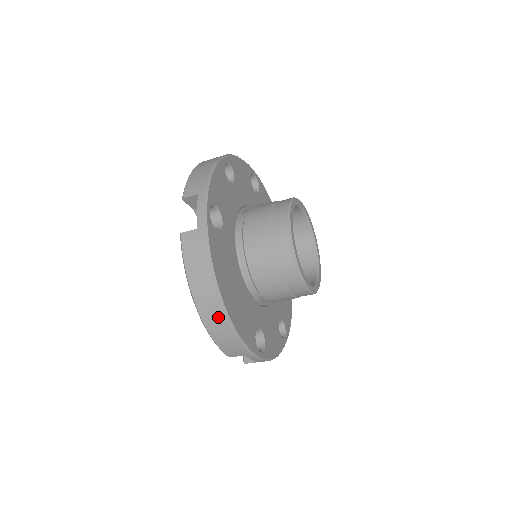
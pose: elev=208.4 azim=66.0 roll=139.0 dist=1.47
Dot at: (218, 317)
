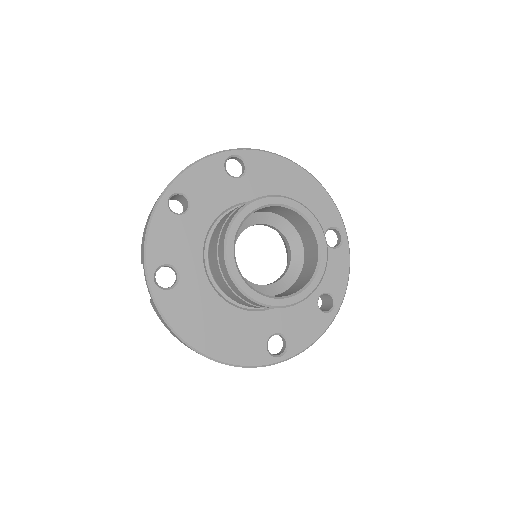
Dot at: occluded
